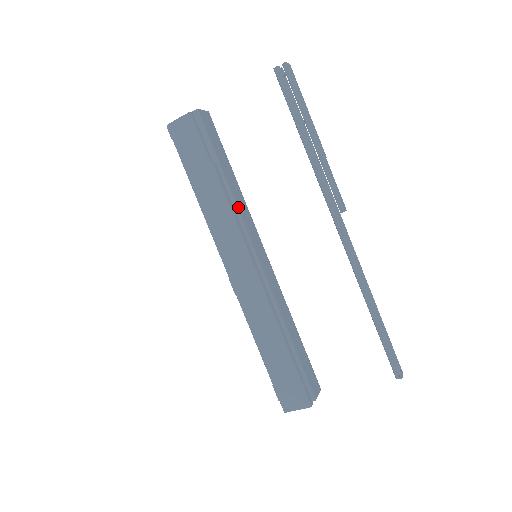
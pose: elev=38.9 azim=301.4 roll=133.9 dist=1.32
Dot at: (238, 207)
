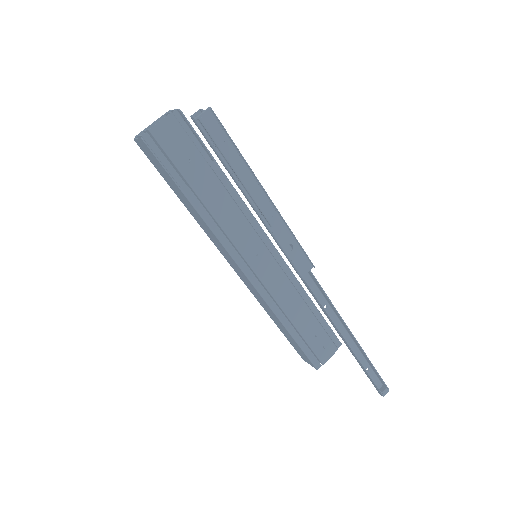
Dot at: (222, 224)
